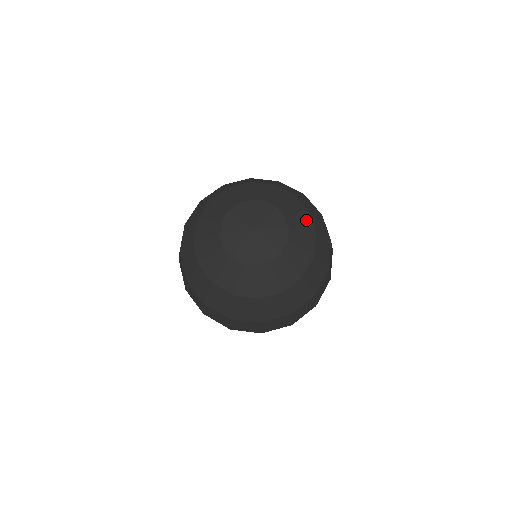
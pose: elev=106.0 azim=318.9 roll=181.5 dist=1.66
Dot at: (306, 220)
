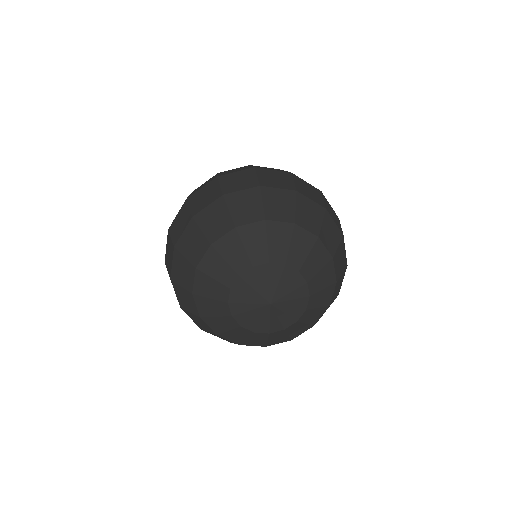
Dot at: (328, 293)
